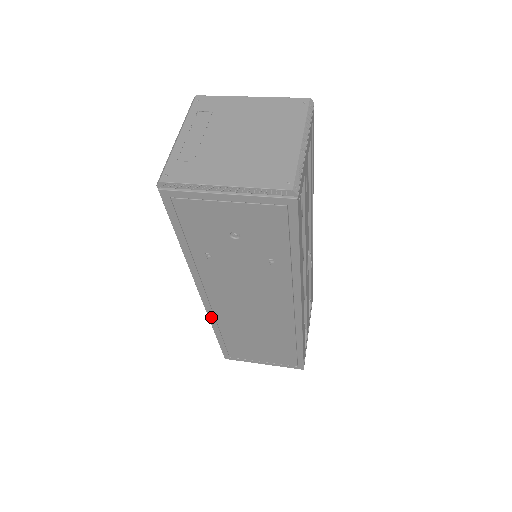
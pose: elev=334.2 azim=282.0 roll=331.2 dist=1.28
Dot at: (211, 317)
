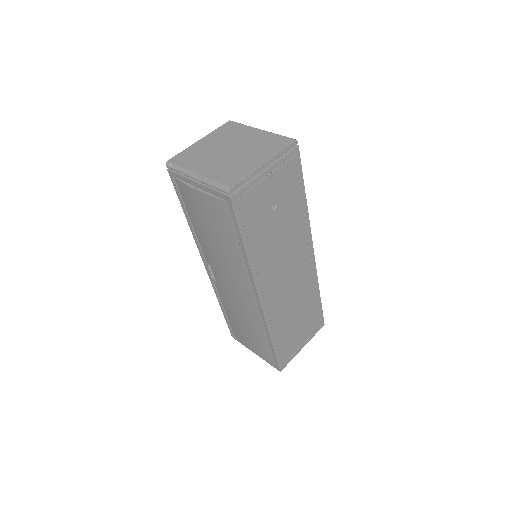
Dot at: (268, 321)
